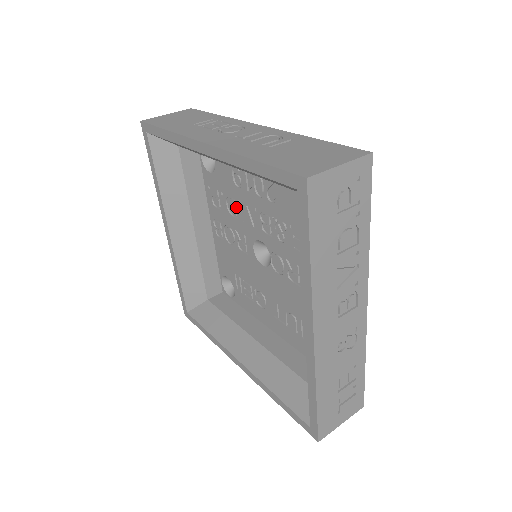
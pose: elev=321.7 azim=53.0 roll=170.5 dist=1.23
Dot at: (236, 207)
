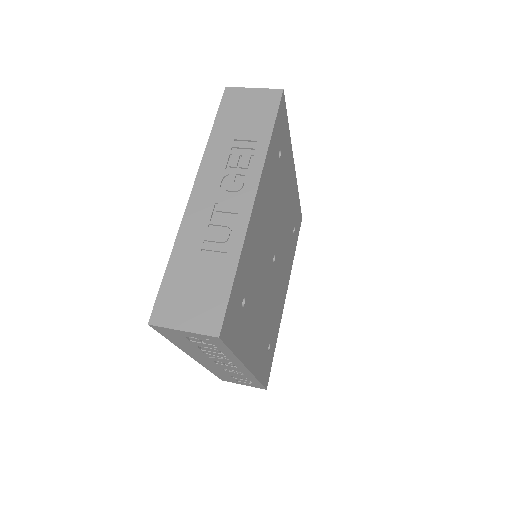
Dot at: occluded
